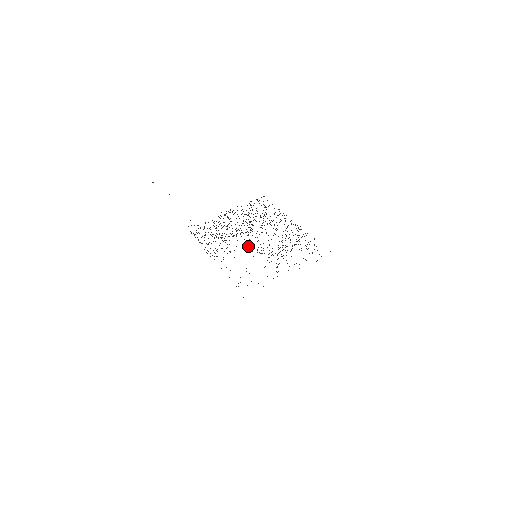
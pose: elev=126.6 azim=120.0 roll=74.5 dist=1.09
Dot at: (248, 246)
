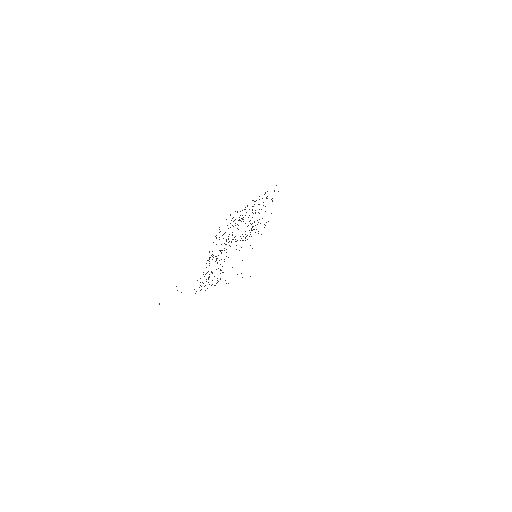
Dot at: occluded
